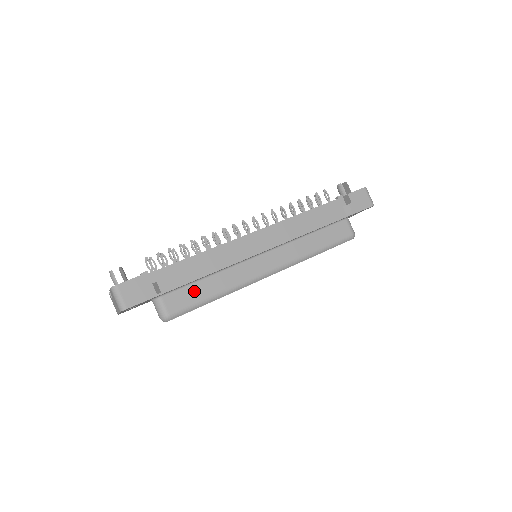
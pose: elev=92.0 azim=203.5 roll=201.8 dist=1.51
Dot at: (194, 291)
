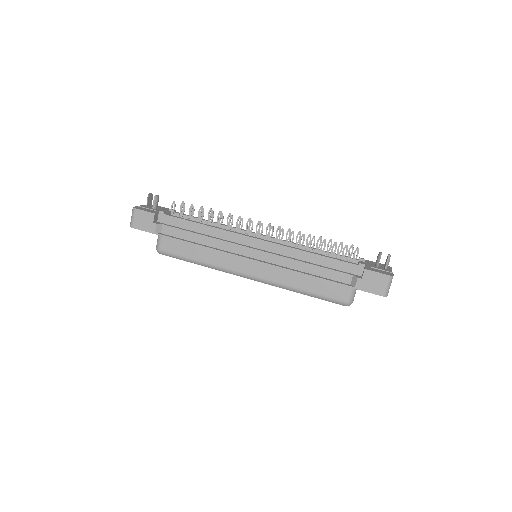
Dot at: (185, 248)
